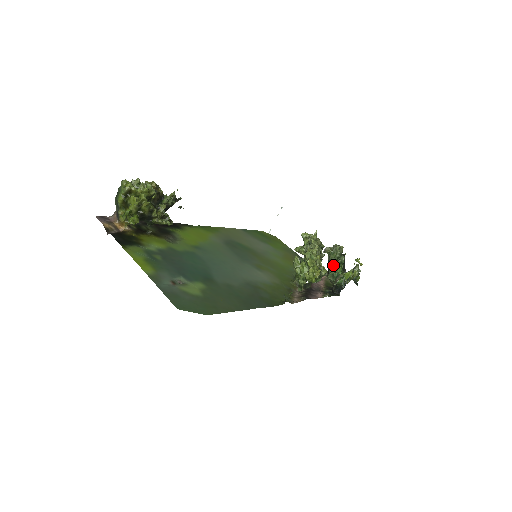
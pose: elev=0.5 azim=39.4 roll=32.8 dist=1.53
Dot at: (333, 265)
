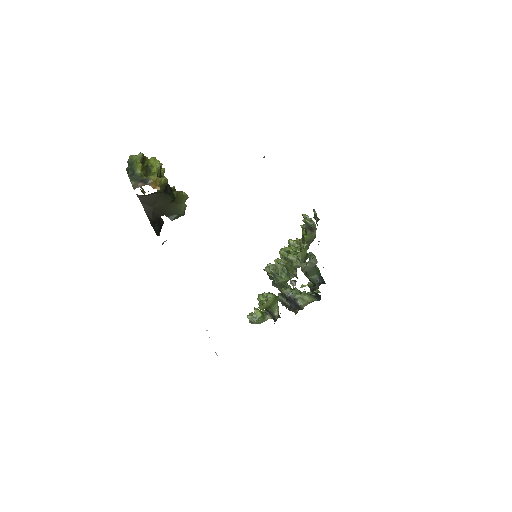
Dot at: (295, 292)
